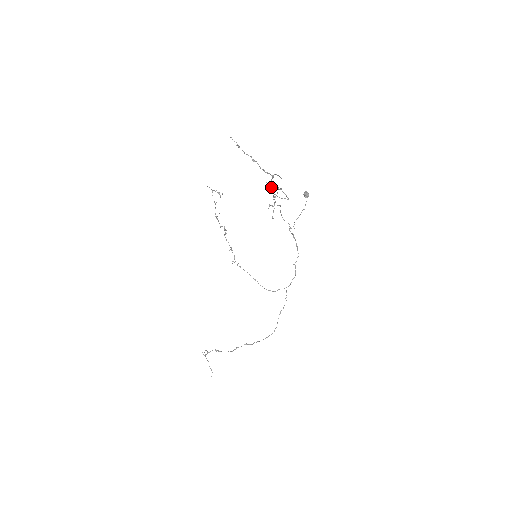
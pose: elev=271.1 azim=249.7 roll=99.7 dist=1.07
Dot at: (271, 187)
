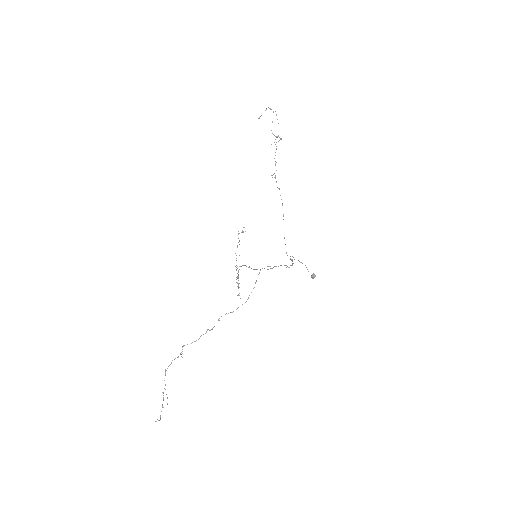
Dot at: (273, 134)
